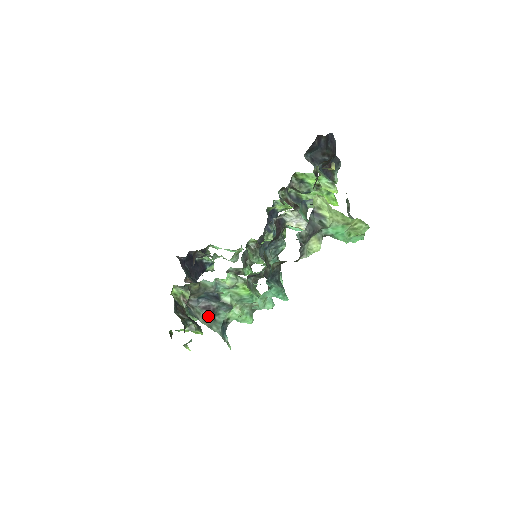
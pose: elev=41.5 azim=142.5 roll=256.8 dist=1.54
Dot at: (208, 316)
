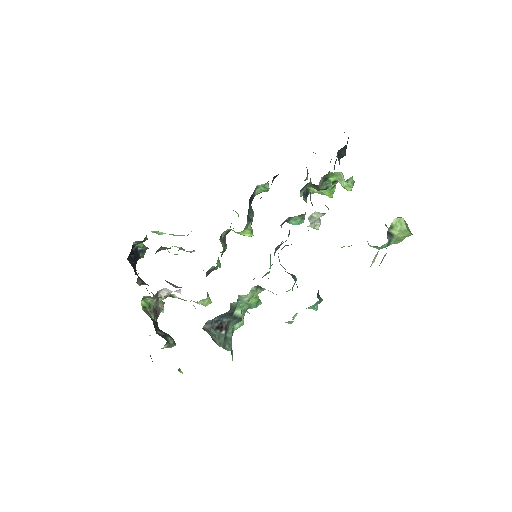
Dot at: (222, 336)
